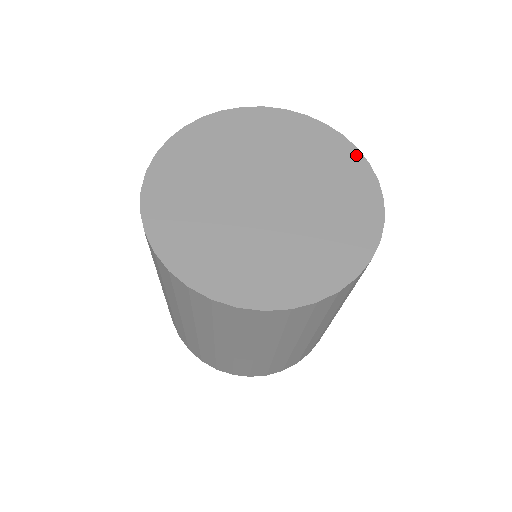
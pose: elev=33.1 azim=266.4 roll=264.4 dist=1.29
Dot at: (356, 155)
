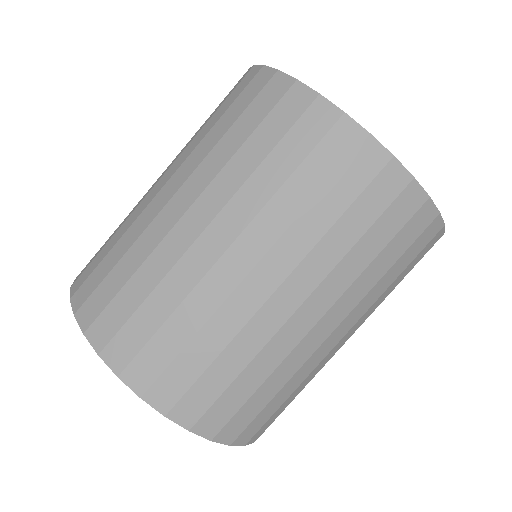
Dot at: occluded
